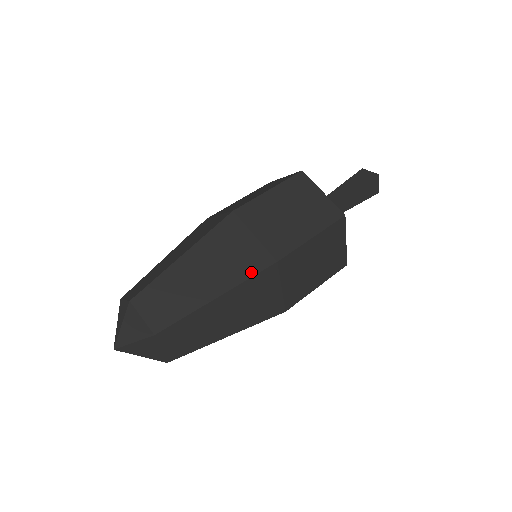
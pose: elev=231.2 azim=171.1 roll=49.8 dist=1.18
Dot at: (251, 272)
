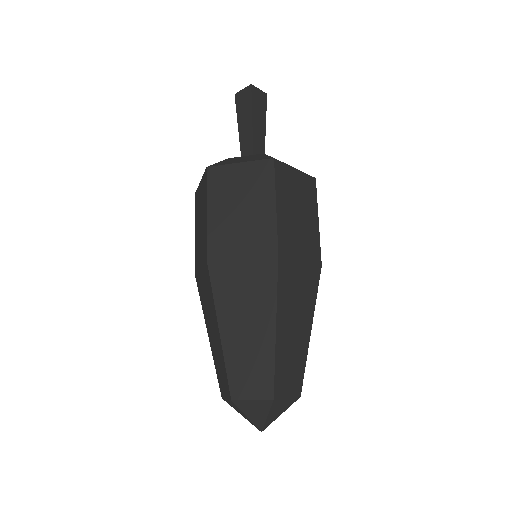
Dot at: (272, 284)
